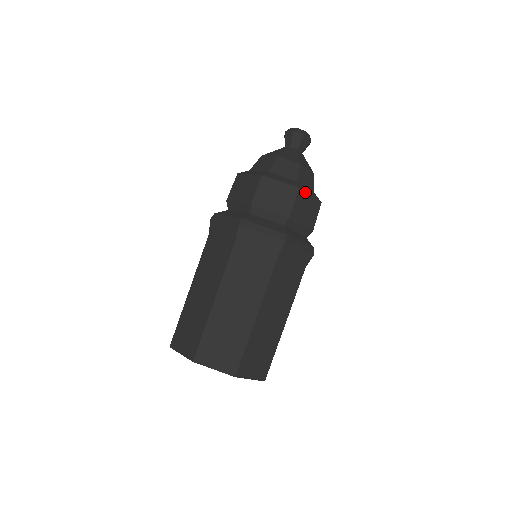
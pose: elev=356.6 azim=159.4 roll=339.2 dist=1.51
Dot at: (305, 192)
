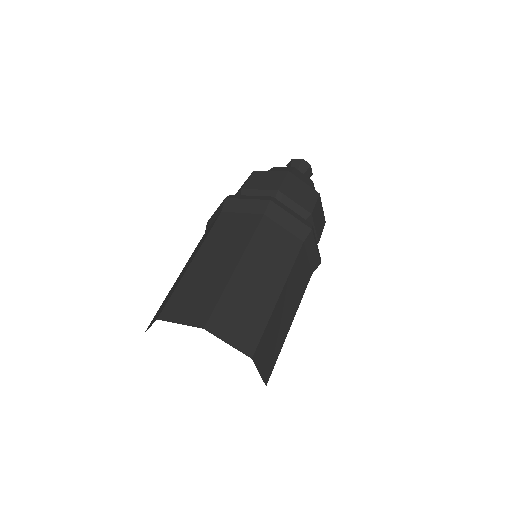
Dot at: (297, 177)
